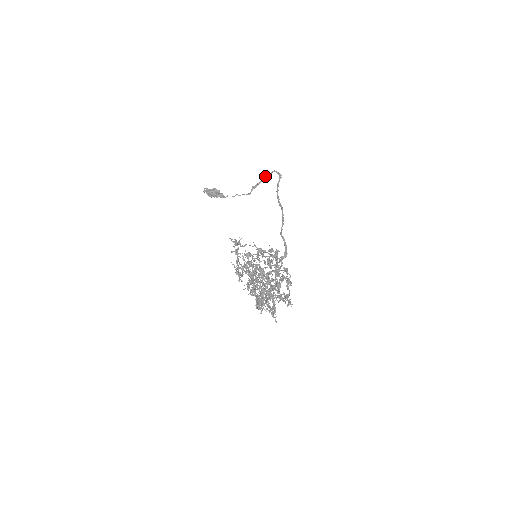
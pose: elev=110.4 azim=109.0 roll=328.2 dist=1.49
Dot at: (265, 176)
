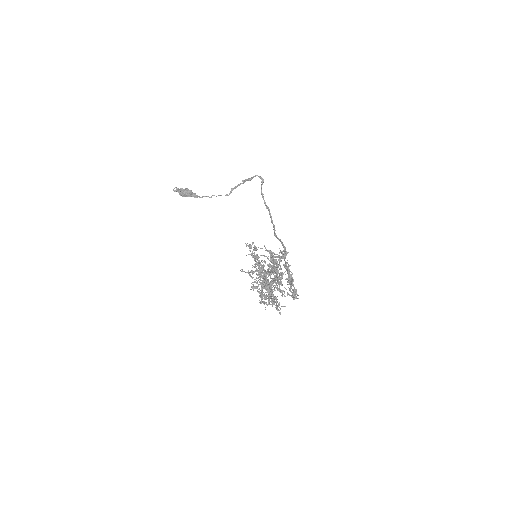
Dot at: (246, 179)
